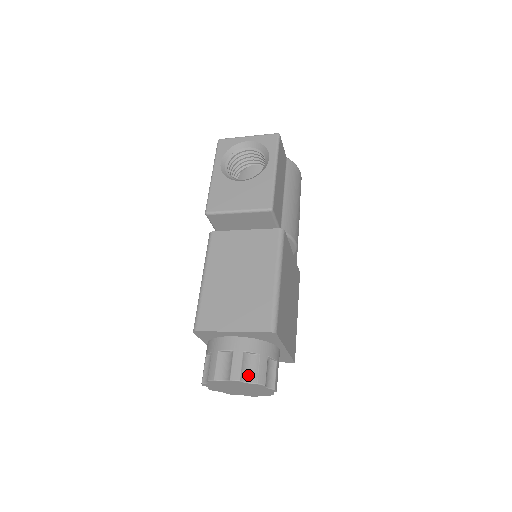
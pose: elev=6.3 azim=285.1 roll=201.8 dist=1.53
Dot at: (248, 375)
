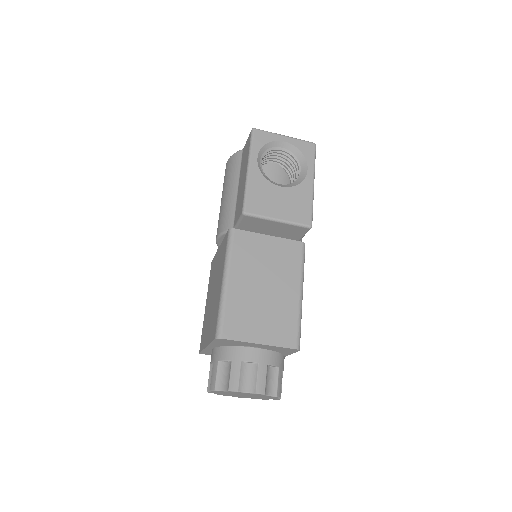
Dot at: (269, 388)
